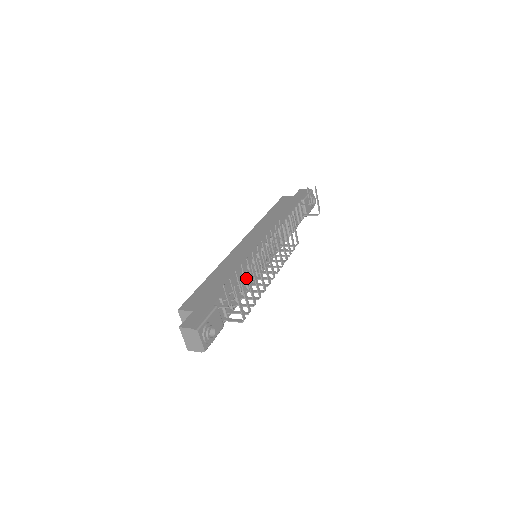
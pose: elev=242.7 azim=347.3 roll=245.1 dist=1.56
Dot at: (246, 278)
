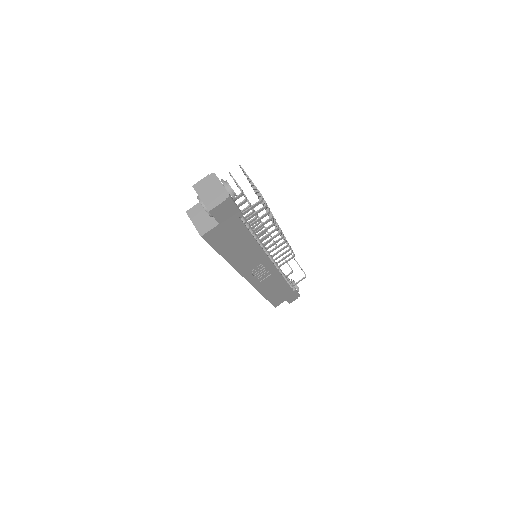
Dot at: (251, 205)
